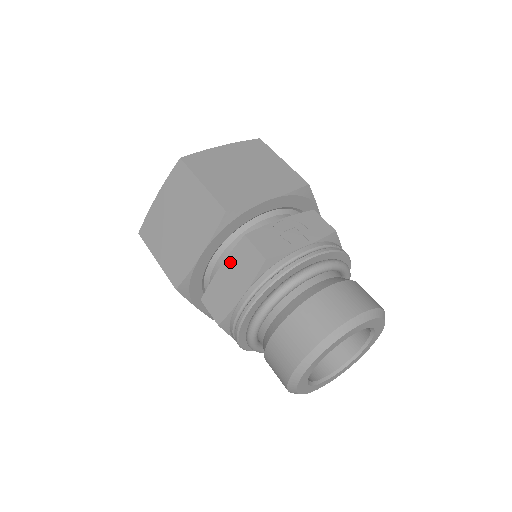
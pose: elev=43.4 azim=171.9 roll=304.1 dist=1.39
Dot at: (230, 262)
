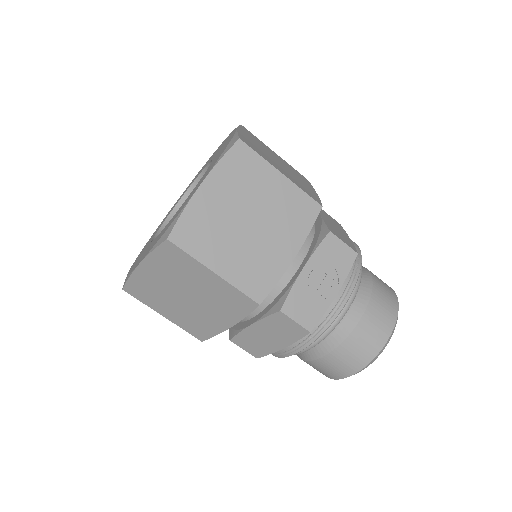
Dot at: (264, 325)
